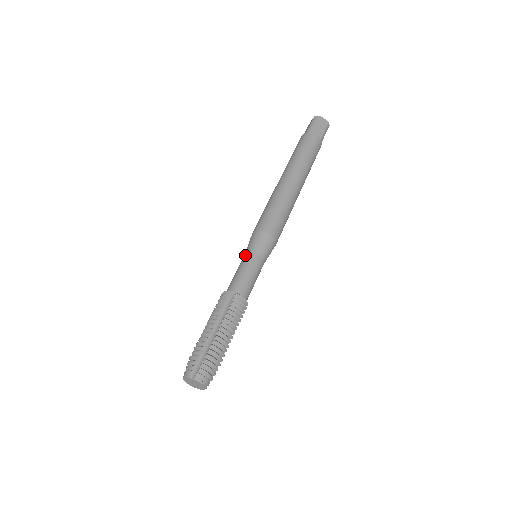
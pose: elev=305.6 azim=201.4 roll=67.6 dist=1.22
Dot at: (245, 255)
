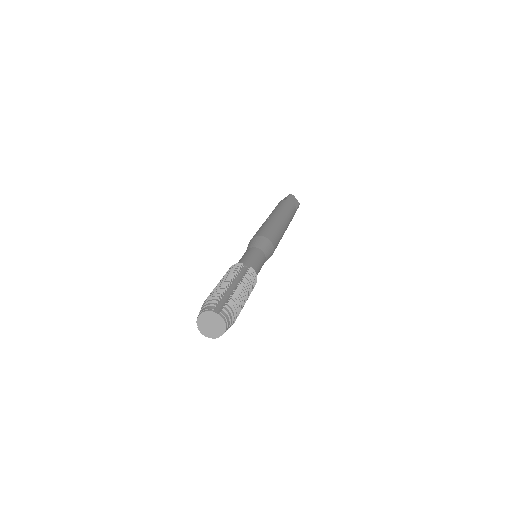
Dot at: (250, 248)
